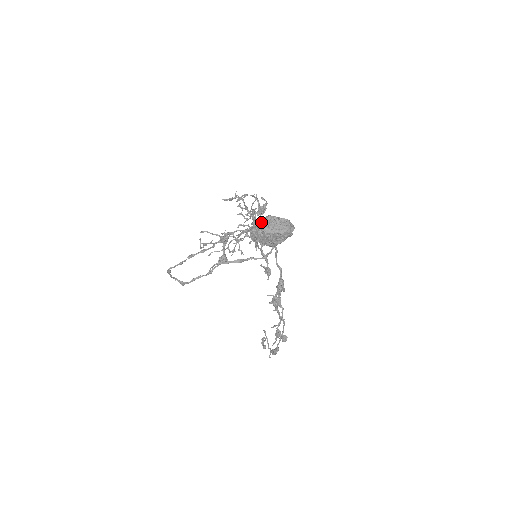
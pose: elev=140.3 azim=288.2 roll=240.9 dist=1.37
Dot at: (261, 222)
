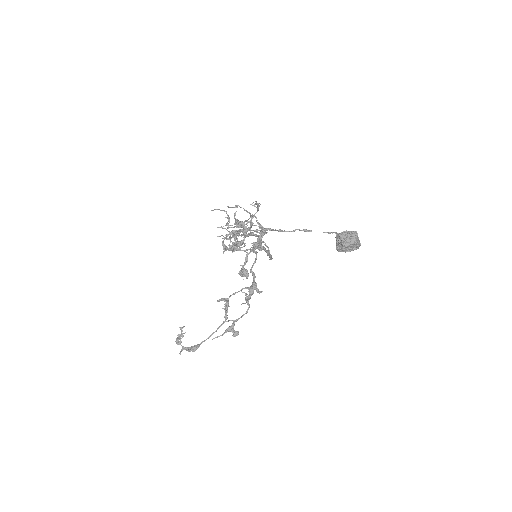
Dot at: (353, 232)
